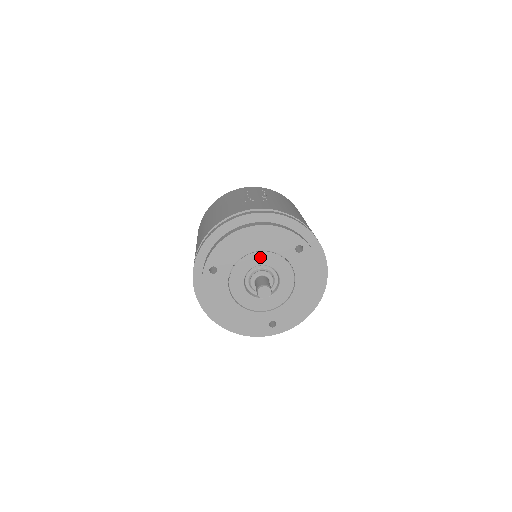
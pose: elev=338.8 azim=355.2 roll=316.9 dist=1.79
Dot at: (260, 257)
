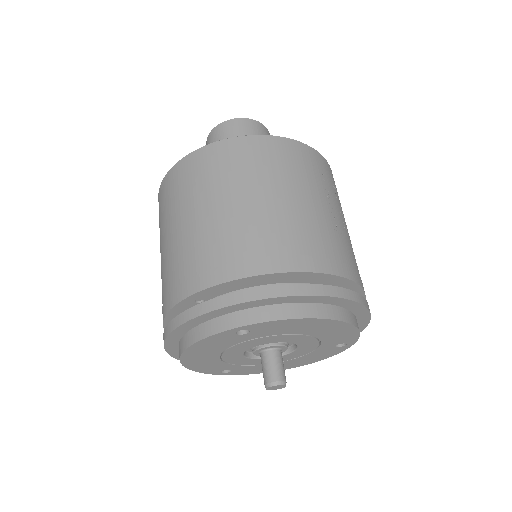
Dot at: (303, 339)
